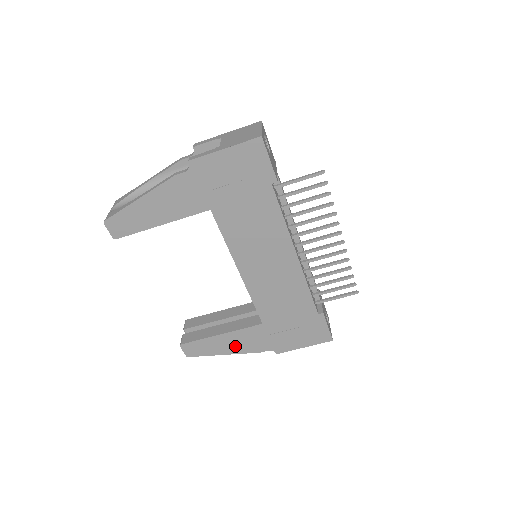
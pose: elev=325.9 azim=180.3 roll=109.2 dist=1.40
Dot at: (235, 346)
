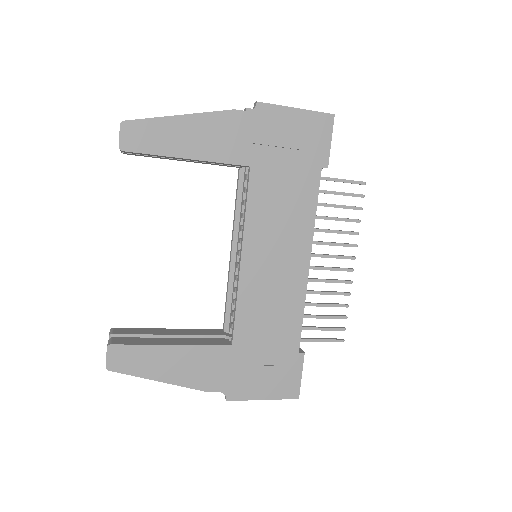
Dot at: (181, 371)
